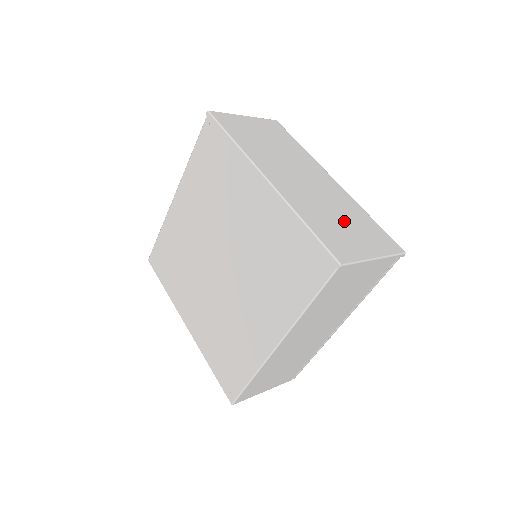
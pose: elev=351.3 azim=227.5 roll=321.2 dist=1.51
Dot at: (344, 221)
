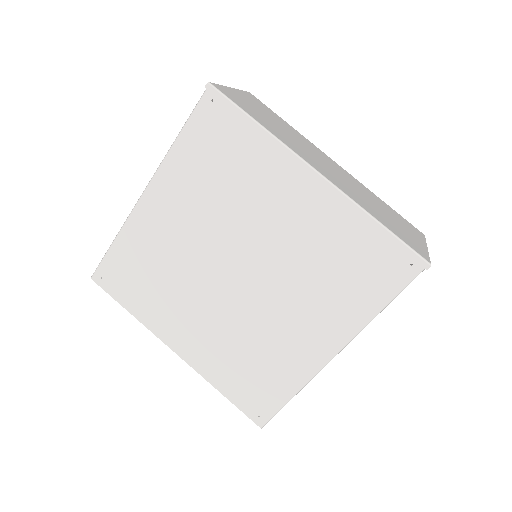
Dot at: (385, 212)
